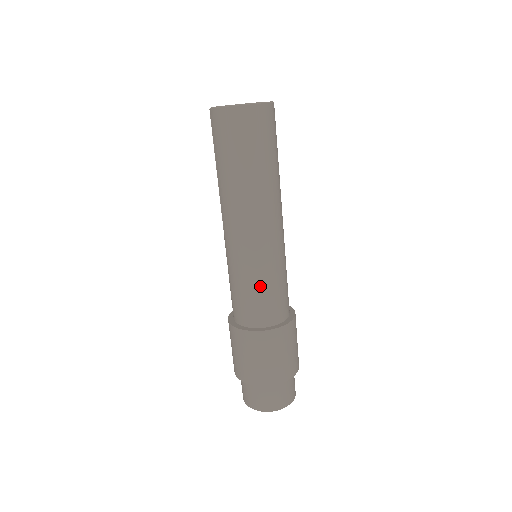
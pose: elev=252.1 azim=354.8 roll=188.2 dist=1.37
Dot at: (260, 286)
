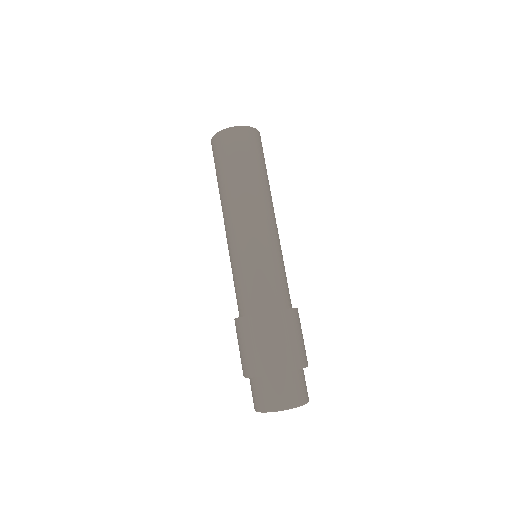
Dot at: (256, 271)
